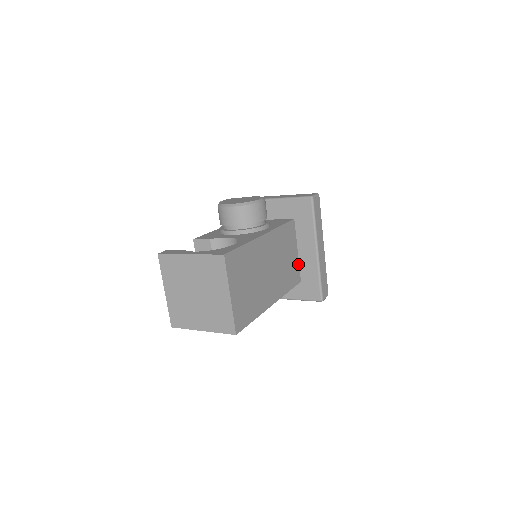
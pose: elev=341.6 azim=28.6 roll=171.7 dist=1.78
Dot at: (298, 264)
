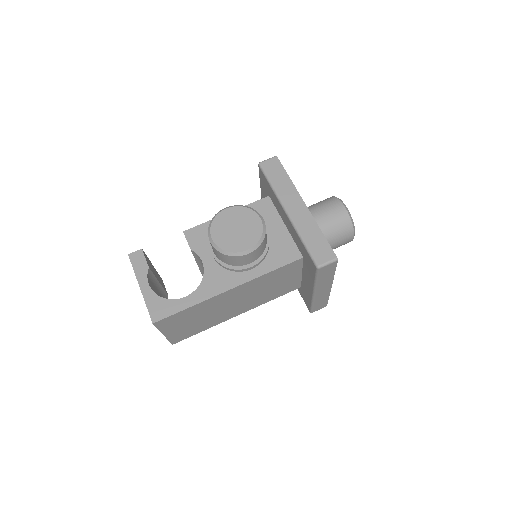
Dot at: (300, 280)
